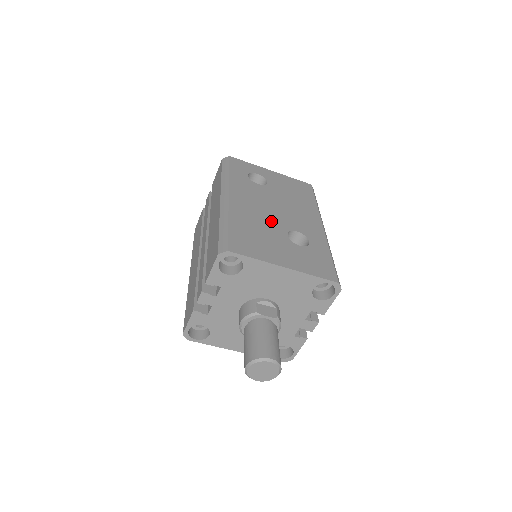
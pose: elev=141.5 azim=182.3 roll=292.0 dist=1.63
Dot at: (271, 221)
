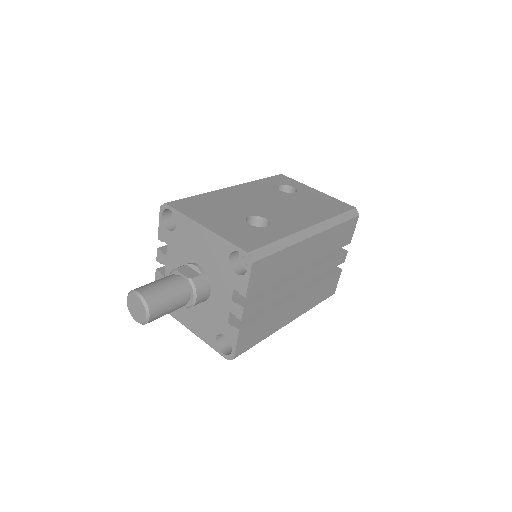
Dot at: (247, 206)
